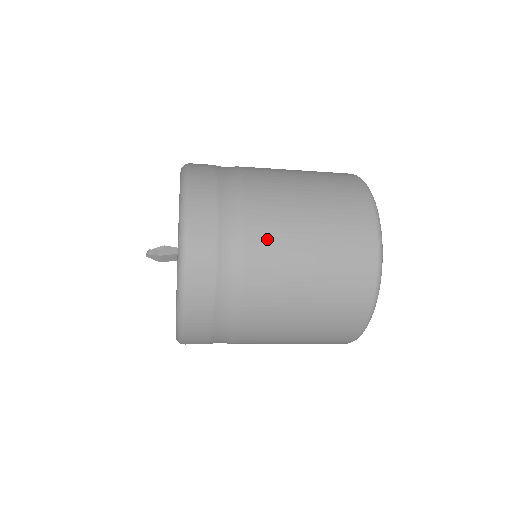
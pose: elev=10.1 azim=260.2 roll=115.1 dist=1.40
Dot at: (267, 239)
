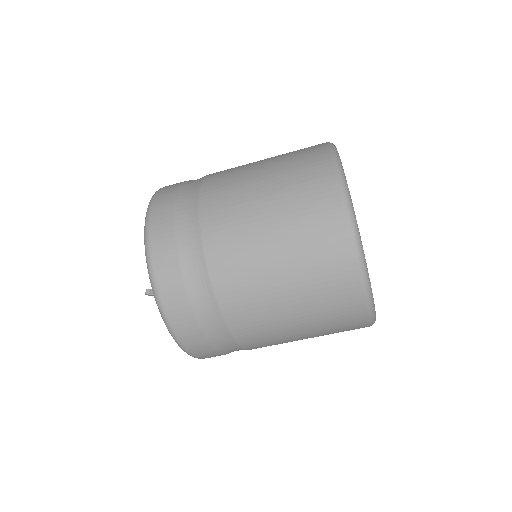
Dot at: (232, 272)
